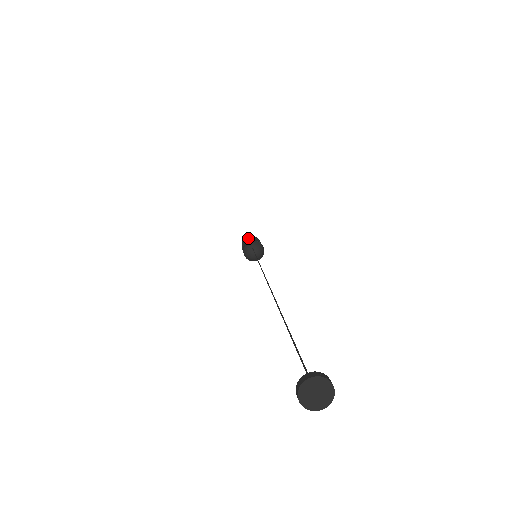
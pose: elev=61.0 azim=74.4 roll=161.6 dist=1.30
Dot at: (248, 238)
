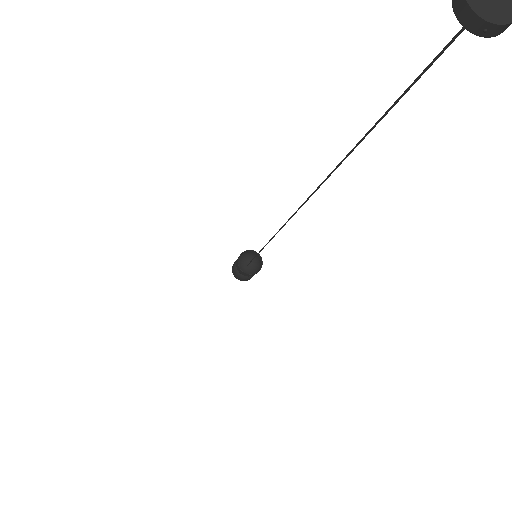
Dot at: occluded
